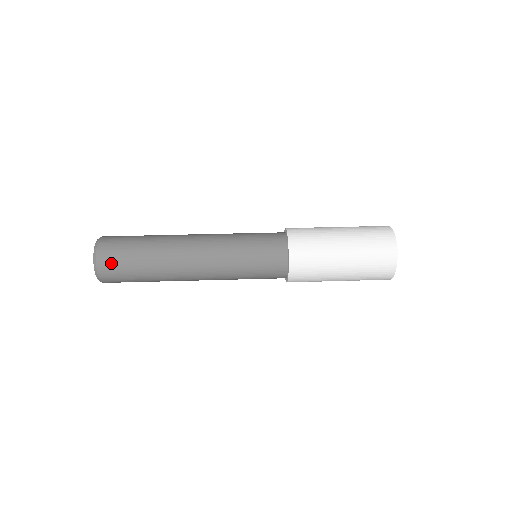
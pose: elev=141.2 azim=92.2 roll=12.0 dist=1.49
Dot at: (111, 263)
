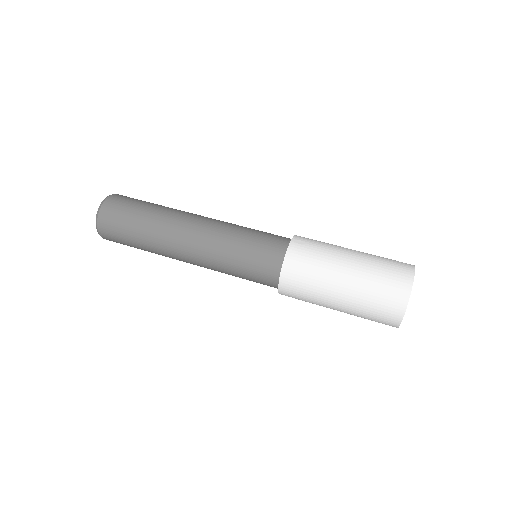
Dot at: (110, 222)
